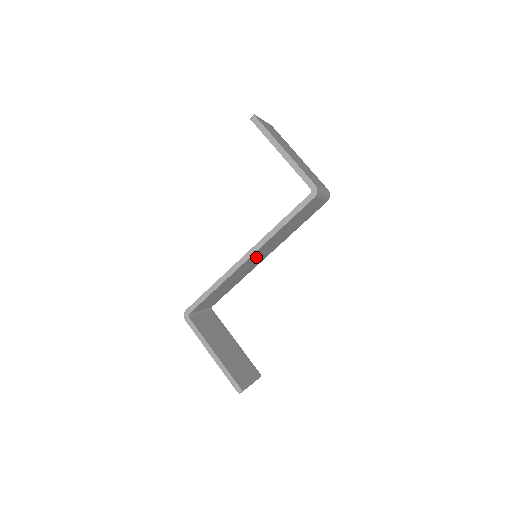
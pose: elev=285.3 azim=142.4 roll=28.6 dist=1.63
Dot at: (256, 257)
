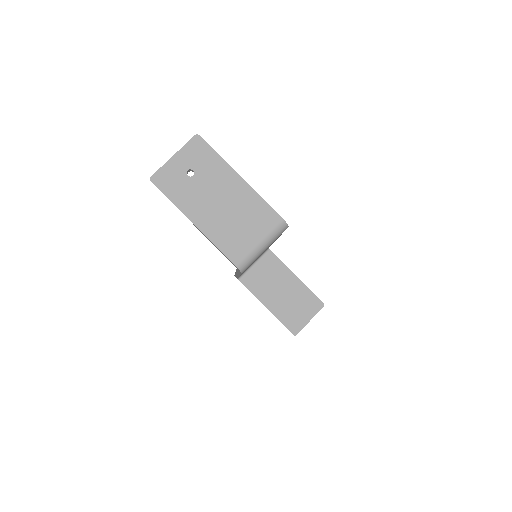
Dot at: occluded
